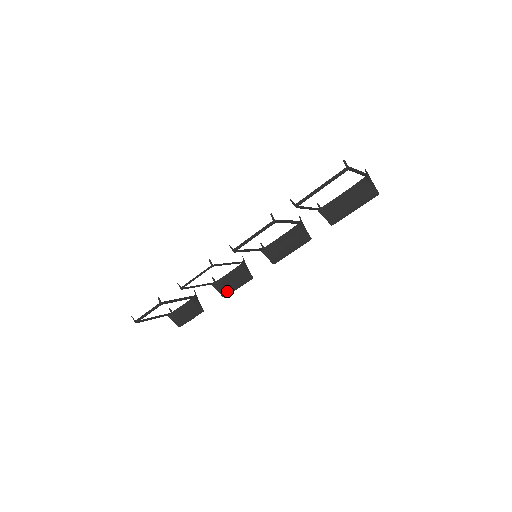
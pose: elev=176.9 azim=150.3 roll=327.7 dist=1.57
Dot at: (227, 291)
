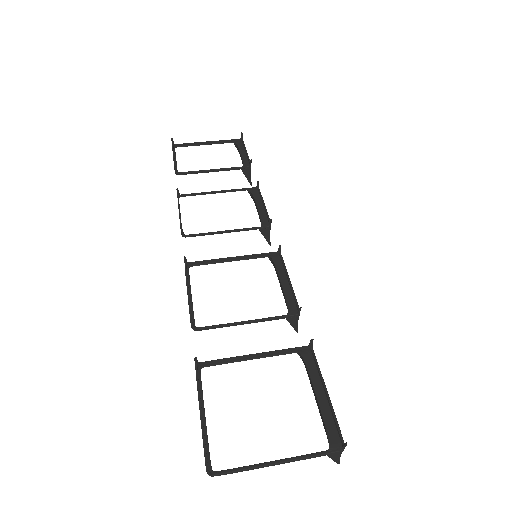
Dot at: occluded
